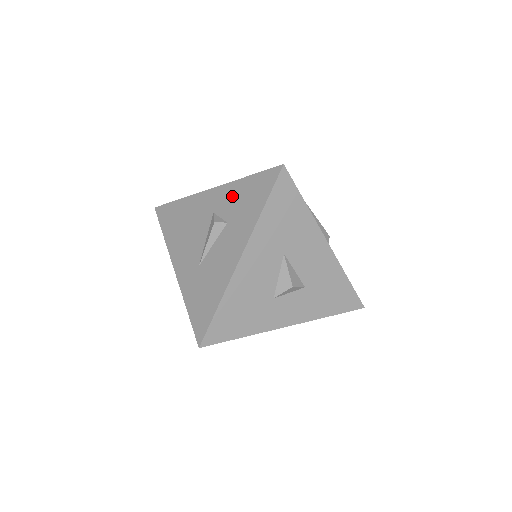
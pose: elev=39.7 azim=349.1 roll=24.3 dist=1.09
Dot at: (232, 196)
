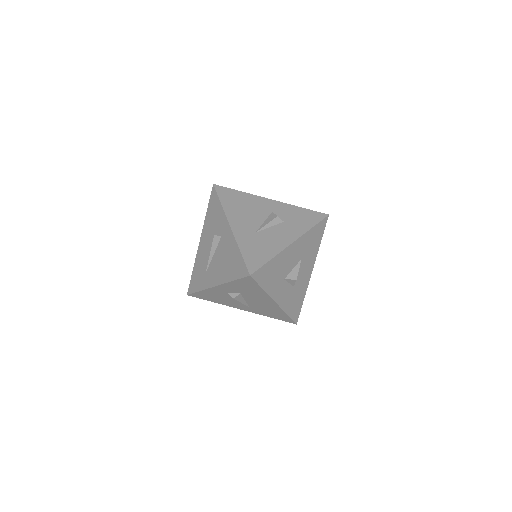
Dot at: (289, 211)
